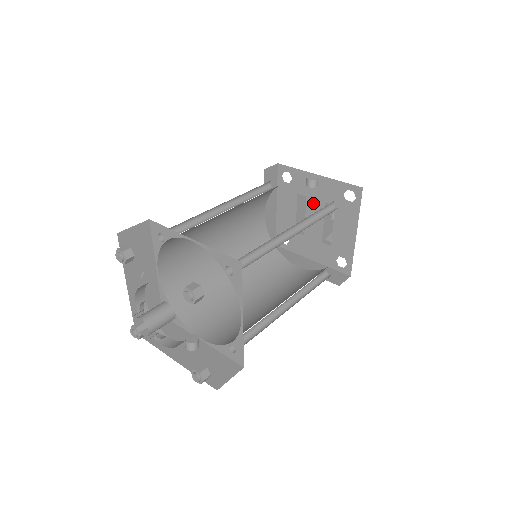
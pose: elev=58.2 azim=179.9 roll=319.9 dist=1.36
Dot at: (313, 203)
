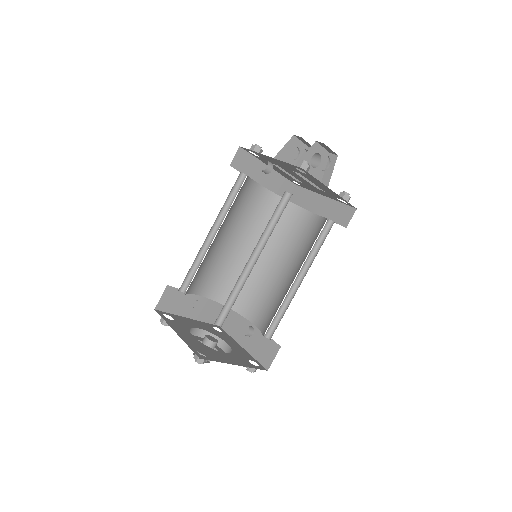
Dot at: (286, 169)
